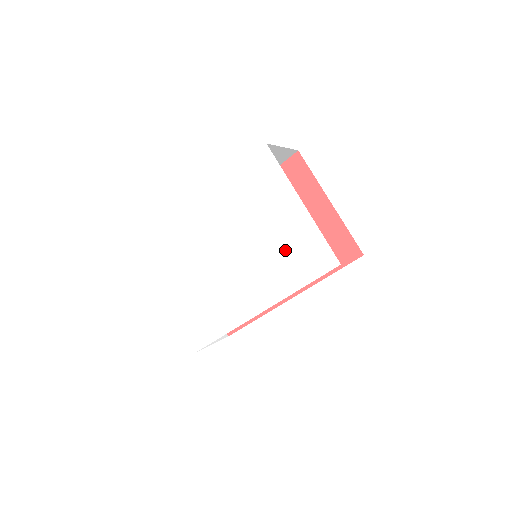
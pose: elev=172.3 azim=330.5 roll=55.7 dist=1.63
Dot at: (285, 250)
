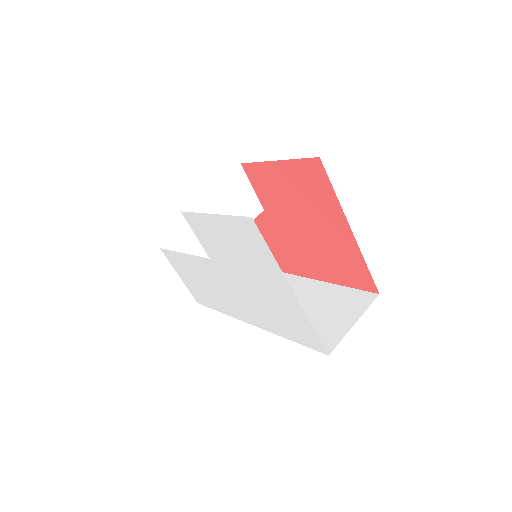
Dot at: (274, 309)
